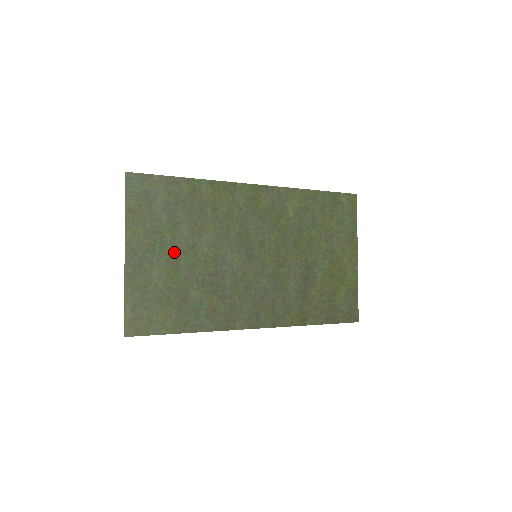
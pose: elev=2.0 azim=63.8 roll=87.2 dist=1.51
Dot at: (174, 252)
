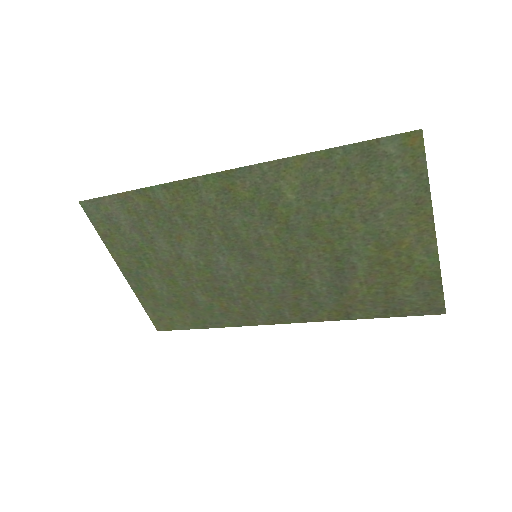
Dot at: (163, 265)
